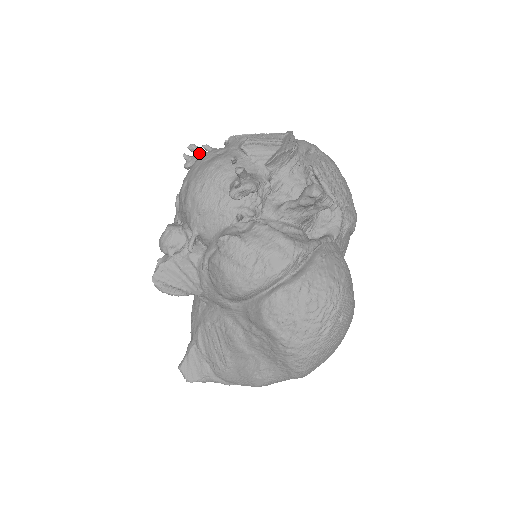
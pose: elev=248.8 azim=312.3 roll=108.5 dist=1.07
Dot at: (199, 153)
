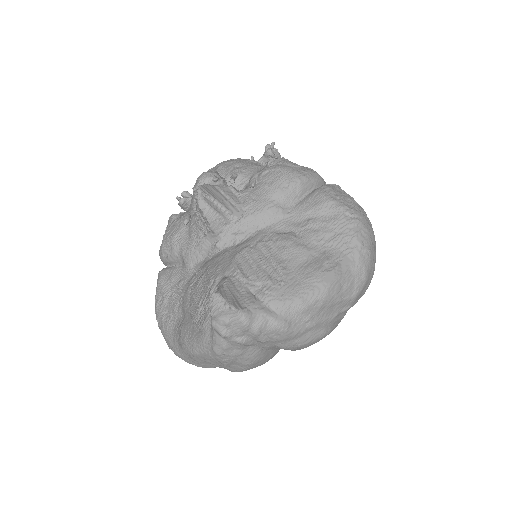
Dot at: occluded
